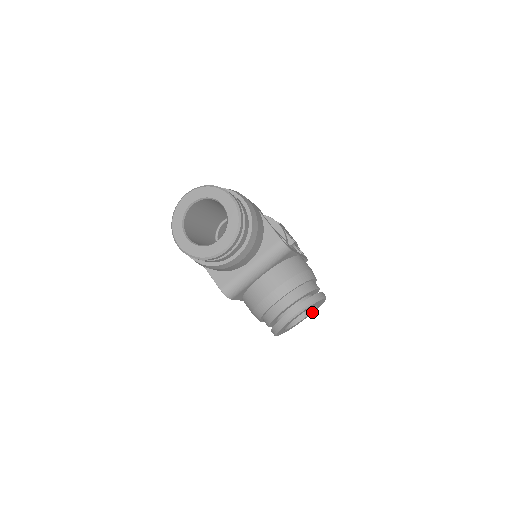
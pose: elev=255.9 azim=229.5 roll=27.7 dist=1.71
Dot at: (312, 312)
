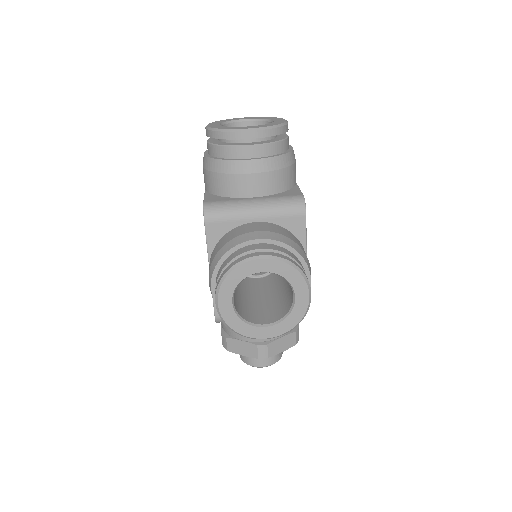
Dot at: (277, 331)
